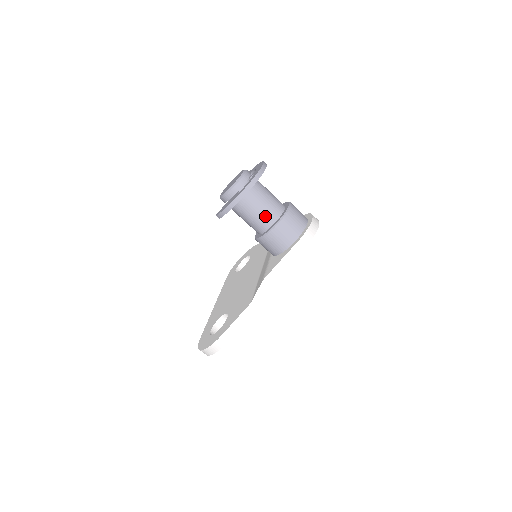
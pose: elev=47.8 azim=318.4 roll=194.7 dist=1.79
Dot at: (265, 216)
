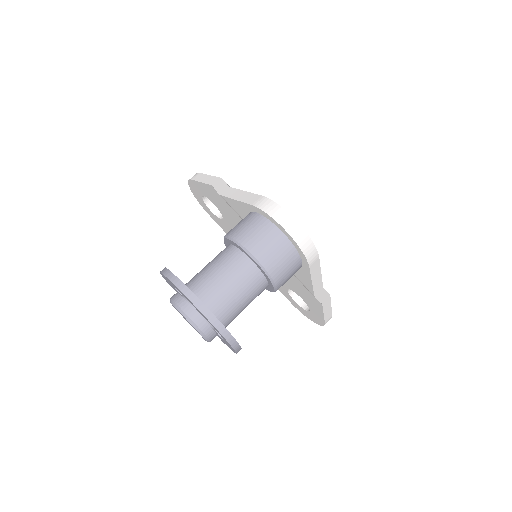
Dot at: (256, 296)
